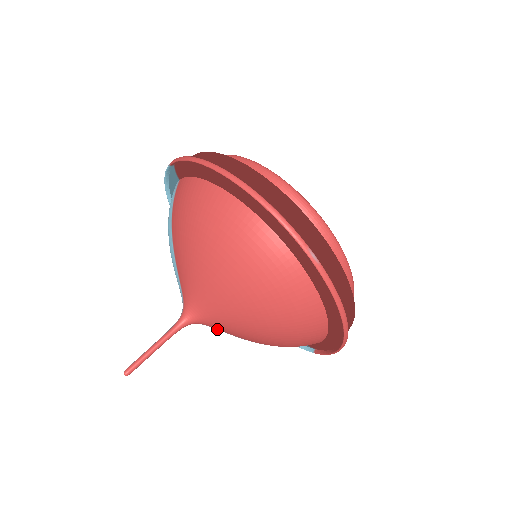
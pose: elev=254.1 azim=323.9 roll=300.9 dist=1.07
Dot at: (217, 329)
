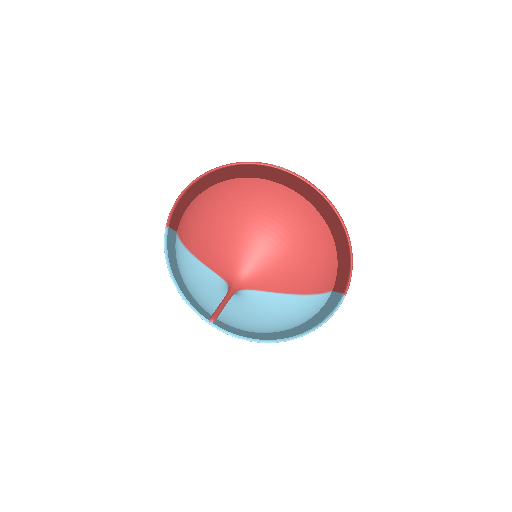
Dot at: (261, 290)
